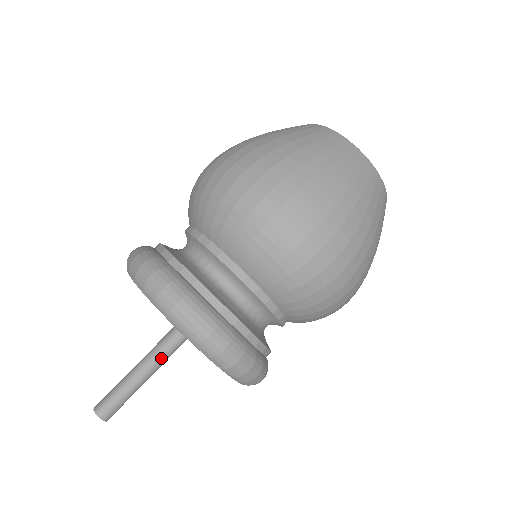
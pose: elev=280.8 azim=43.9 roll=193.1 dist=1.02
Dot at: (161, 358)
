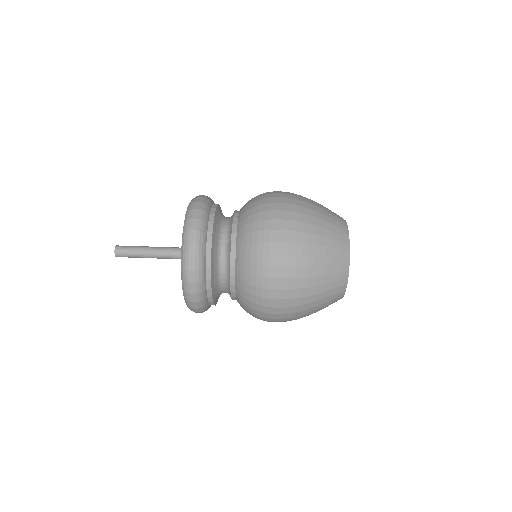
Dot at: (166, 252)
